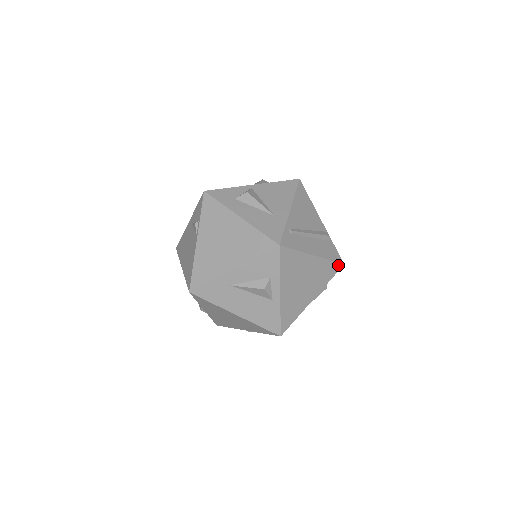
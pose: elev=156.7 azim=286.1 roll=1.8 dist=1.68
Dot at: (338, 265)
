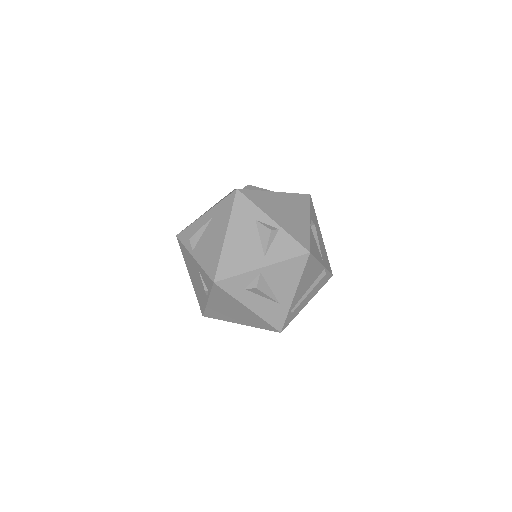
Dot at: (327, 280)
